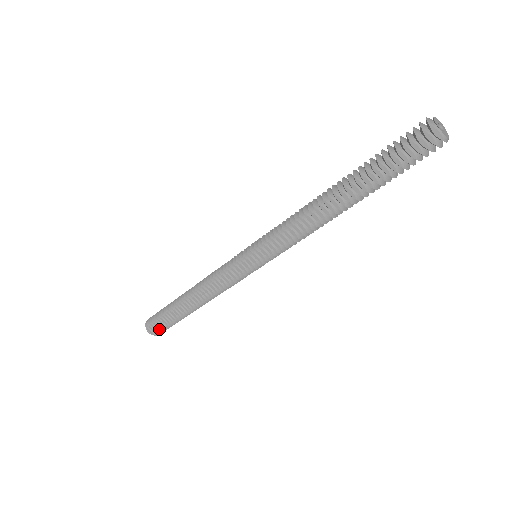
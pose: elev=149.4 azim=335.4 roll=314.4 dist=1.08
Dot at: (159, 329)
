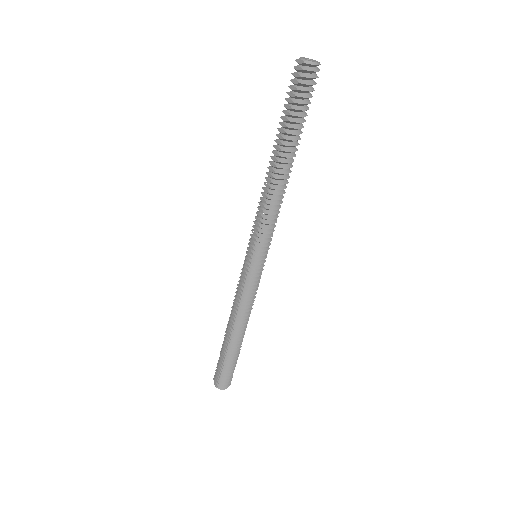
Dot at: (219, 377)
